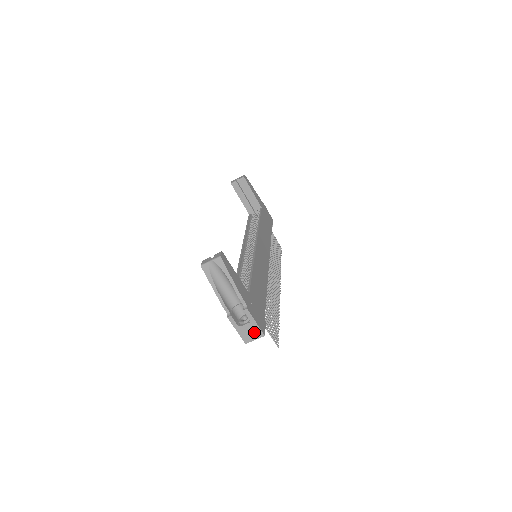
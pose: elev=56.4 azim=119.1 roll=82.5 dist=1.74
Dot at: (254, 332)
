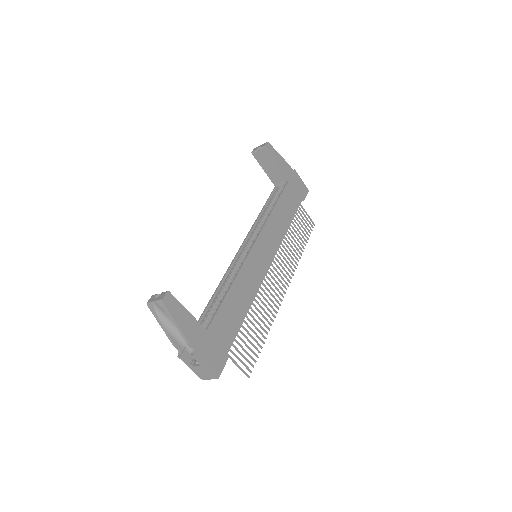
Dot at: (207, 373)
